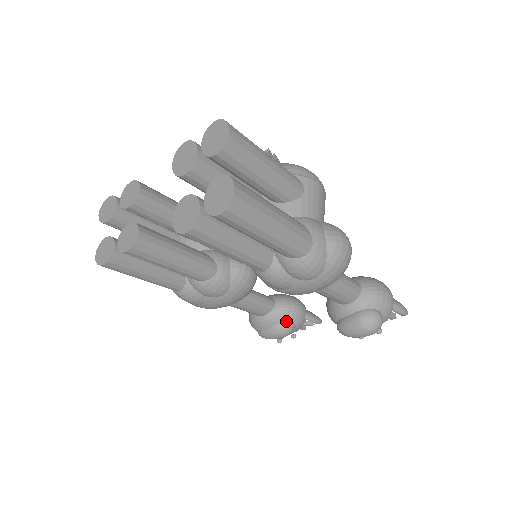
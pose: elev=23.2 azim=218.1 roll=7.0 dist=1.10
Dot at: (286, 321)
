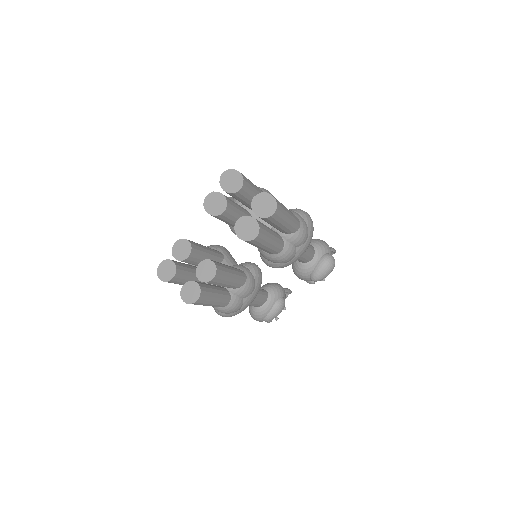
Dot at: (279, 298)
